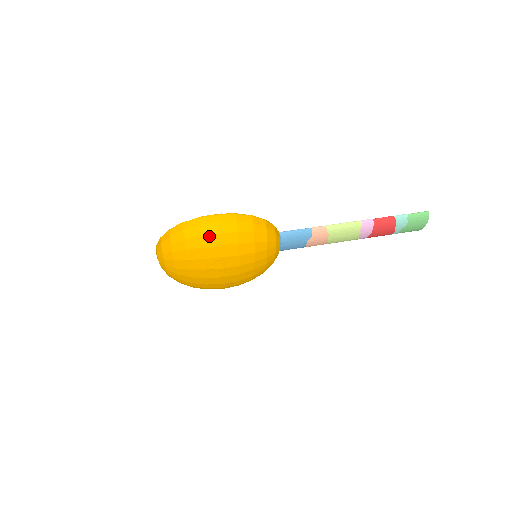
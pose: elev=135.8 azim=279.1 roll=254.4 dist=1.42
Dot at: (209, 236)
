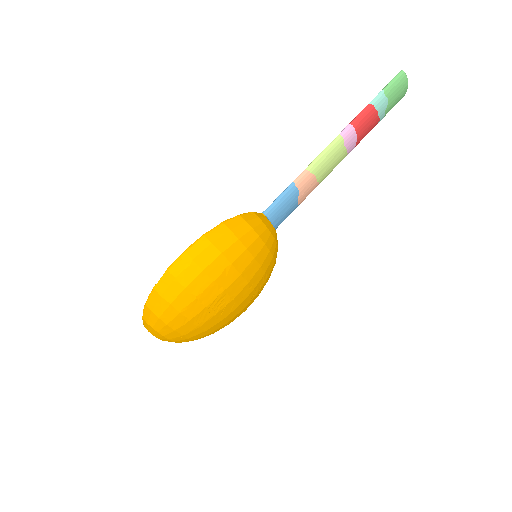
Dot at: (194, 282)
